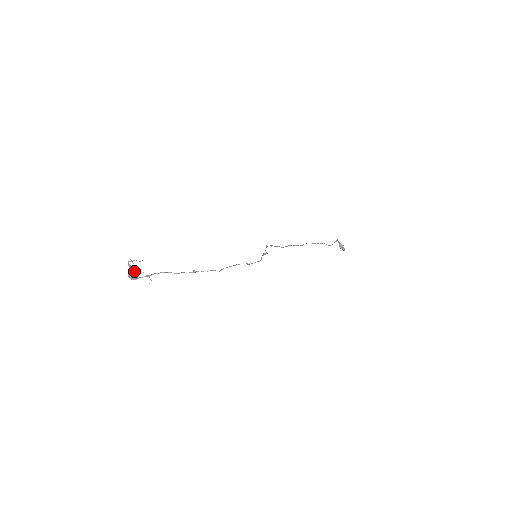
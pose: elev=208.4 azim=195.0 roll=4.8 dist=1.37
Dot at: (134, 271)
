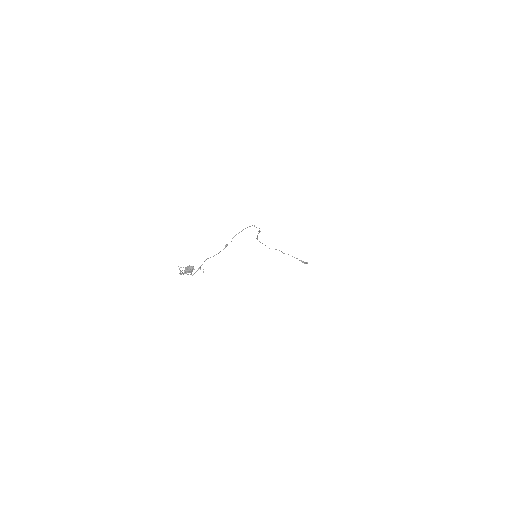
Dot at: (188, 266)
